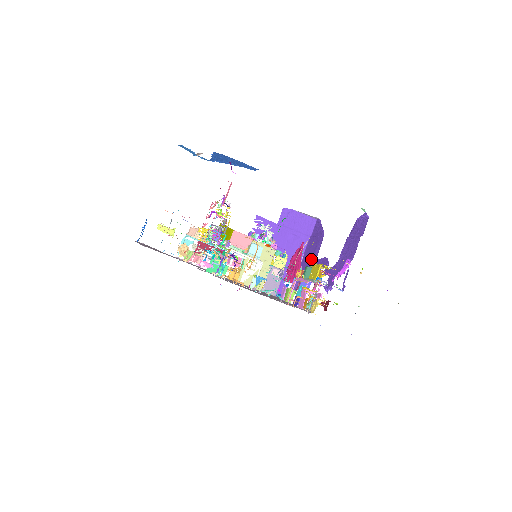
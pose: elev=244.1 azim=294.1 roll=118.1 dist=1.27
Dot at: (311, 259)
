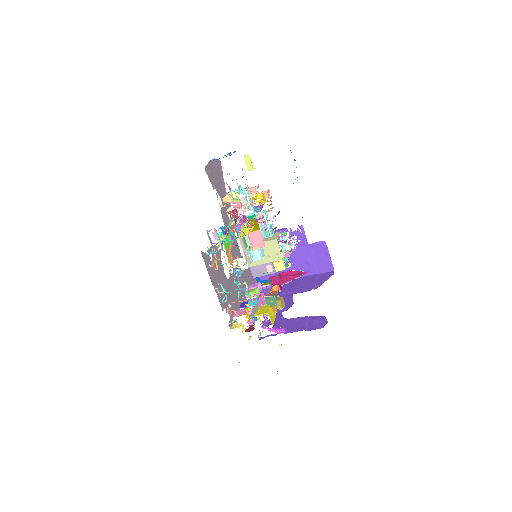
Dot at: (294, 289)
